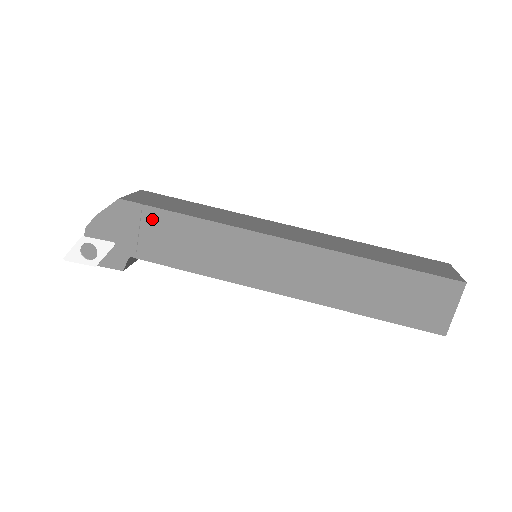
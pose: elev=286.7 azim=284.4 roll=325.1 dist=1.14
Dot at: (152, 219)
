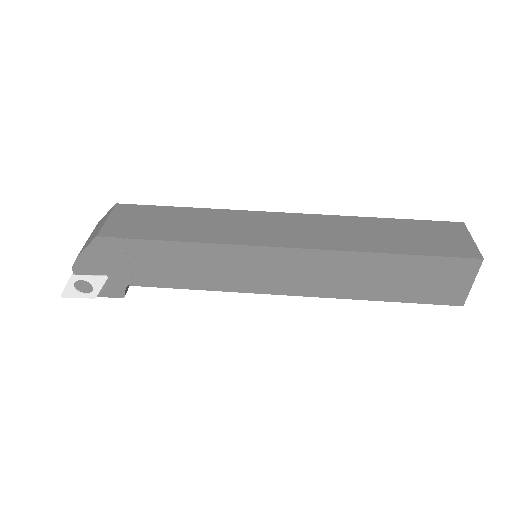
Dot at: (138, 250)
